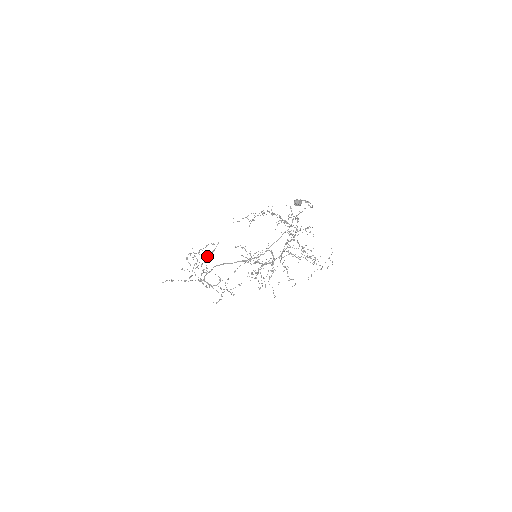
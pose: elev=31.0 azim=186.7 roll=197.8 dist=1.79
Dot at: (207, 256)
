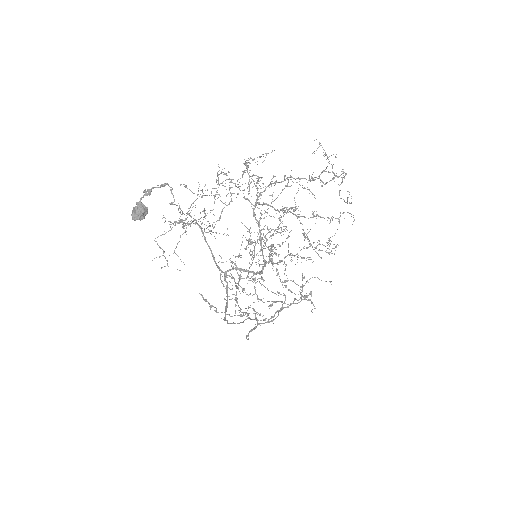
Dot at: occluded
